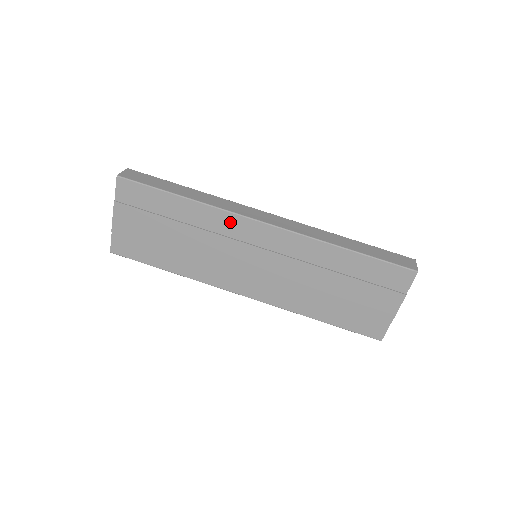
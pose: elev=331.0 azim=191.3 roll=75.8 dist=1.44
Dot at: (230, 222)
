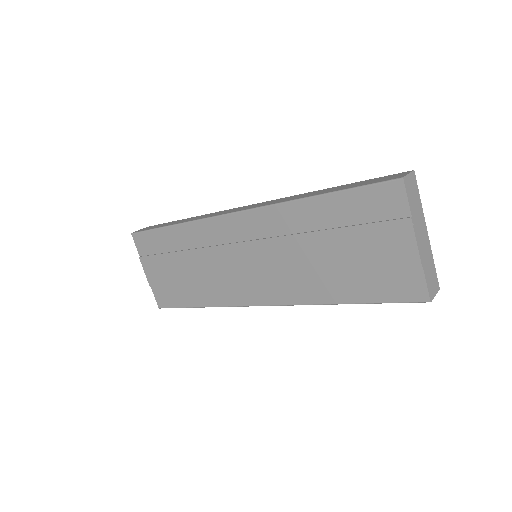
Dot at: (211, 229)
